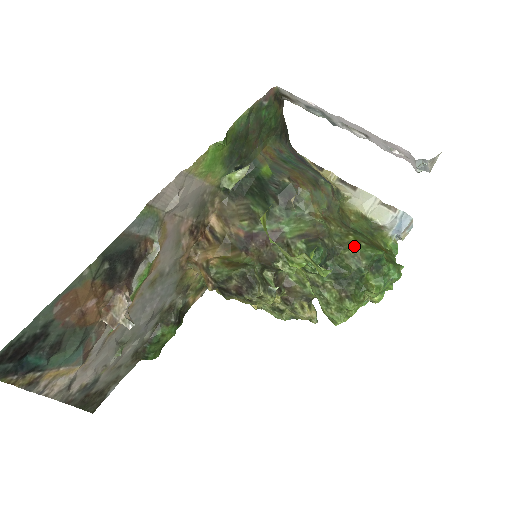
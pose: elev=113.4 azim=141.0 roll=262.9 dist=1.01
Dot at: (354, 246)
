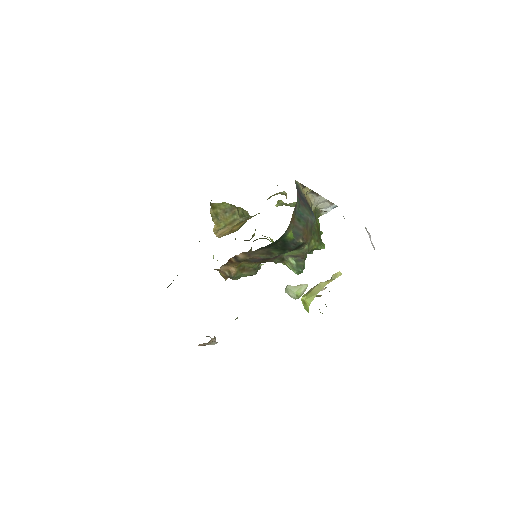
Dot at: (314, 248)
